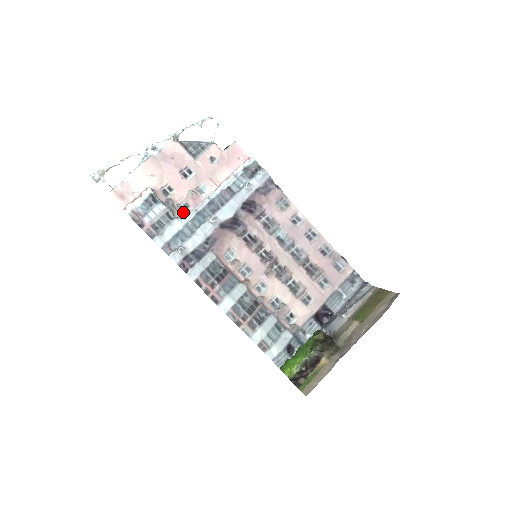
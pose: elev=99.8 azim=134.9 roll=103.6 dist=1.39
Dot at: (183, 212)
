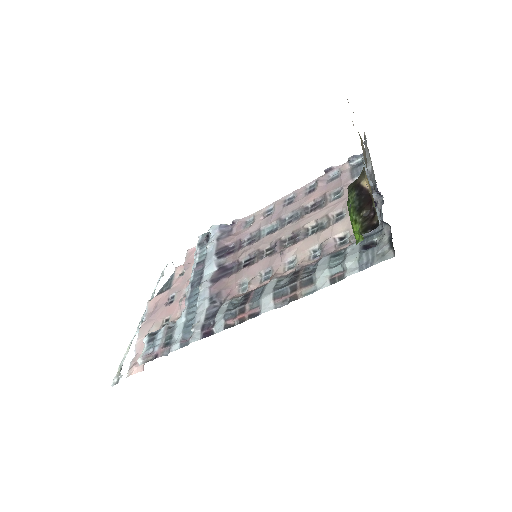
Dot at: occluded
